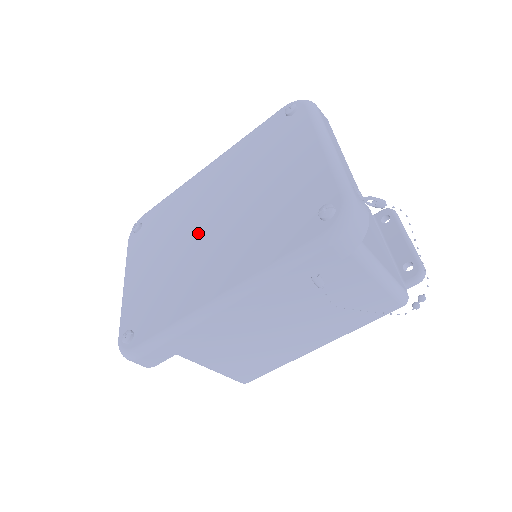
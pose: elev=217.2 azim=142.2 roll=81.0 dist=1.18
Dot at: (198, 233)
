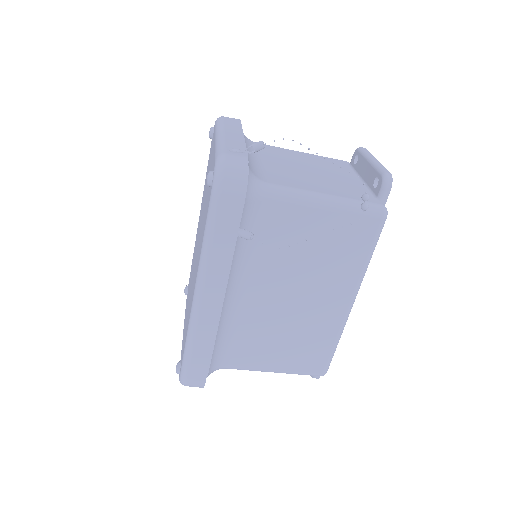
Dot at: occluded
